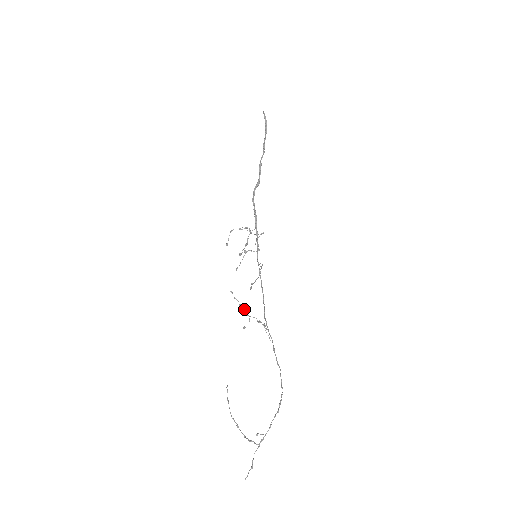
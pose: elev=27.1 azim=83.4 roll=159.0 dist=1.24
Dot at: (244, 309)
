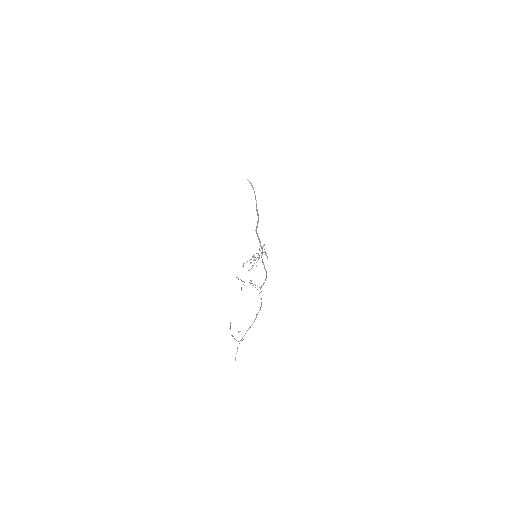
Dot at: occluded
